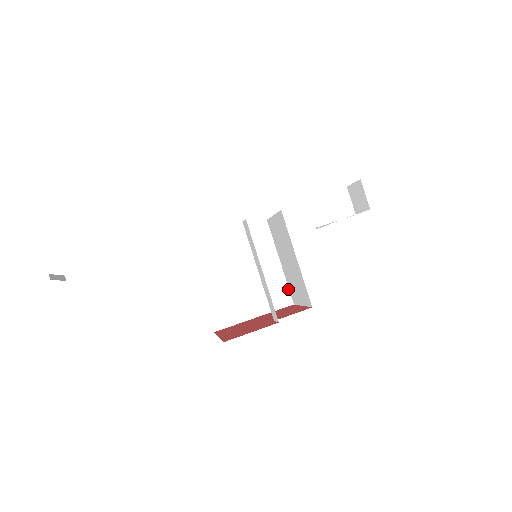
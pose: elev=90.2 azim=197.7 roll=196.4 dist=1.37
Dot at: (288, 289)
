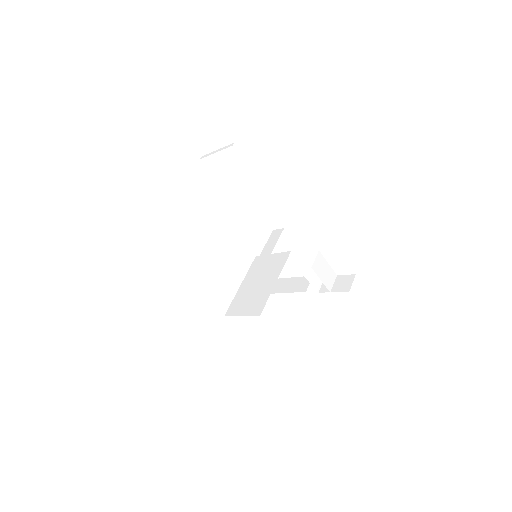
Dot at: (230, 304)
